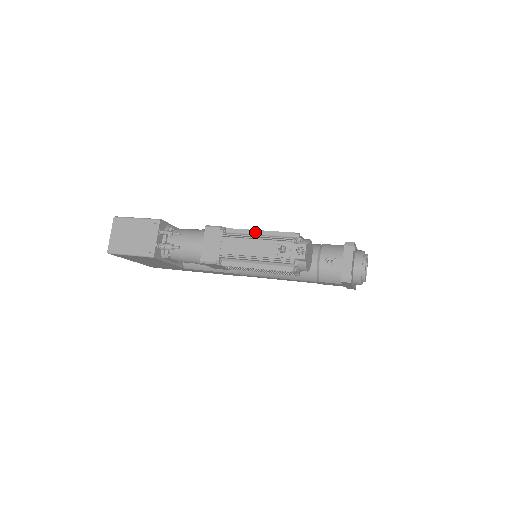
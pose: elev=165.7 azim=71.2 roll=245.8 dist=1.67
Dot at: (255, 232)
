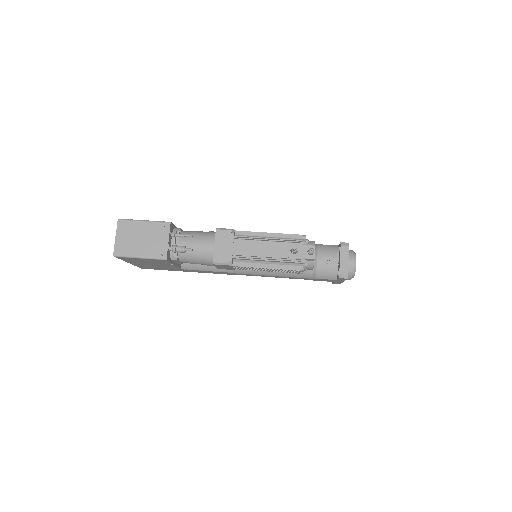
Dot at: (264, 234)
